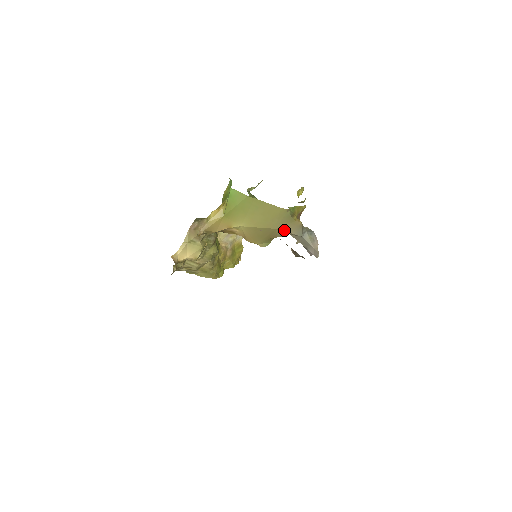
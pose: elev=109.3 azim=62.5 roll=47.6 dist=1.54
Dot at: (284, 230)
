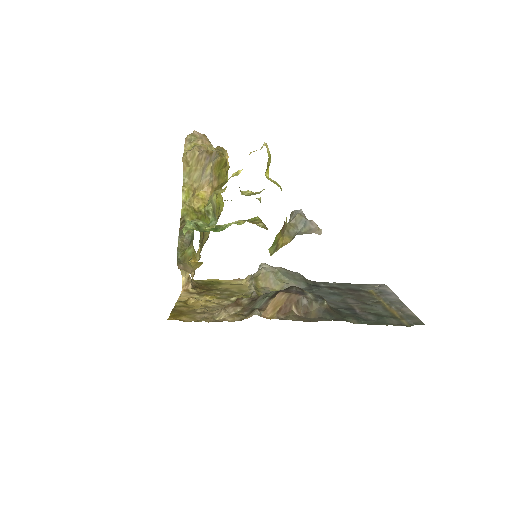
Dot at: occluded
